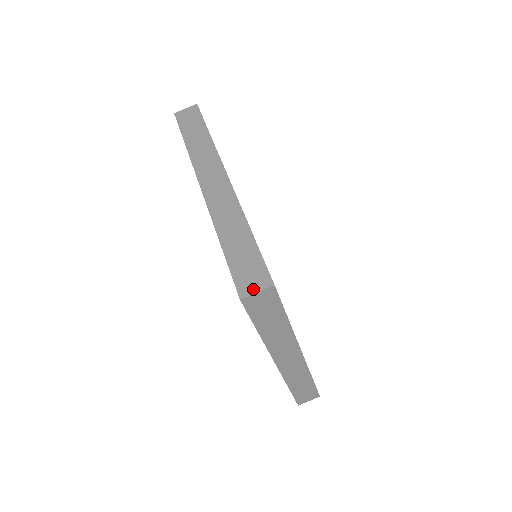
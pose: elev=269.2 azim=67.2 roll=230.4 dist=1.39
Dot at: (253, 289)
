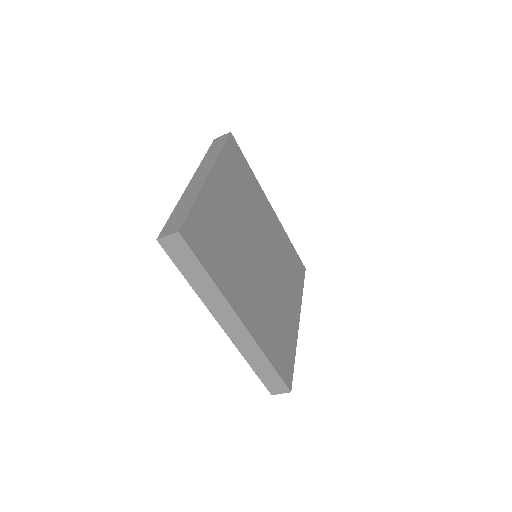
Dot at: (279, 392)
